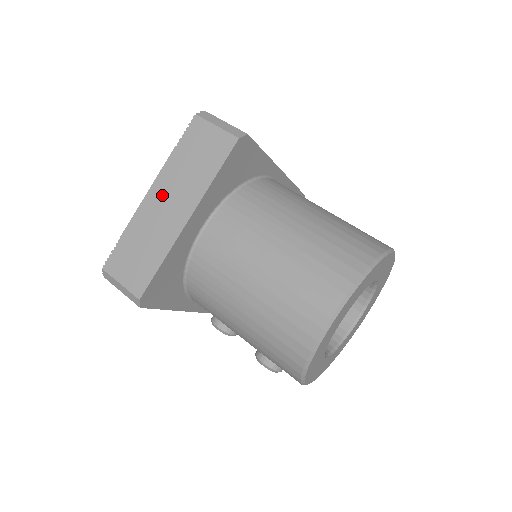
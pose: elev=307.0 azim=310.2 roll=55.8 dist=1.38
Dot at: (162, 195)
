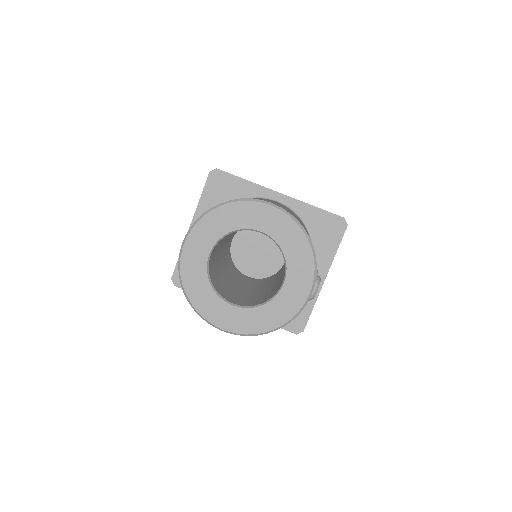
Dot at: occluded
